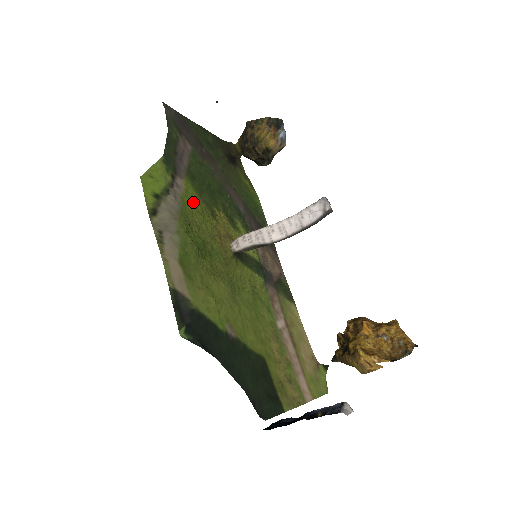
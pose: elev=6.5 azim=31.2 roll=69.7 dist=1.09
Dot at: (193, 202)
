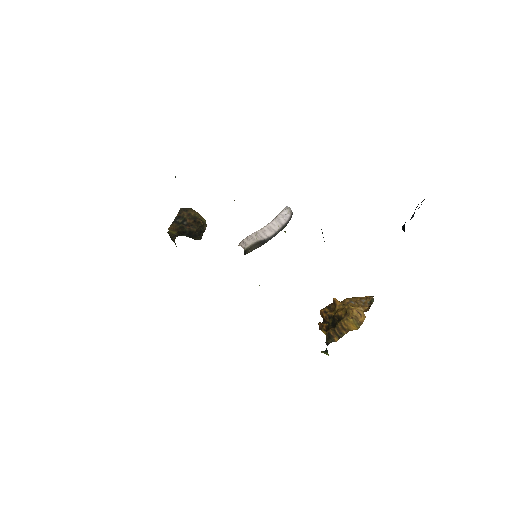
Dot at: occluded
